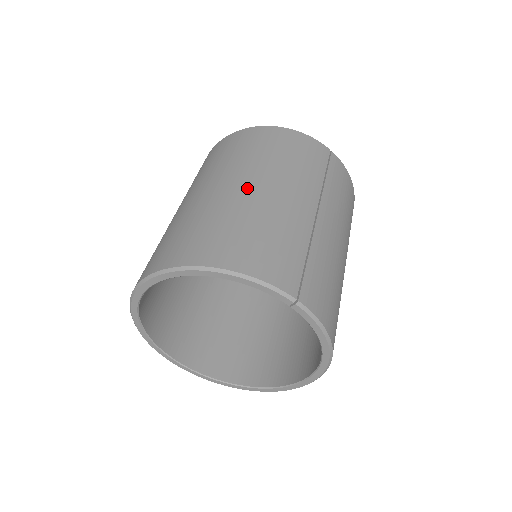
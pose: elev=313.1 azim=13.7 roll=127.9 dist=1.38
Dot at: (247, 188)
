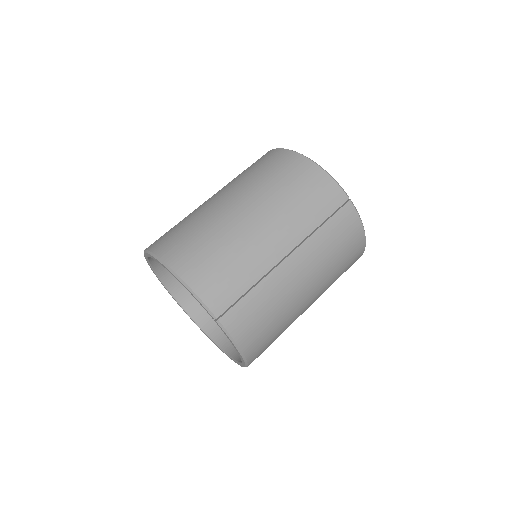
Dot at: (242, 214)
